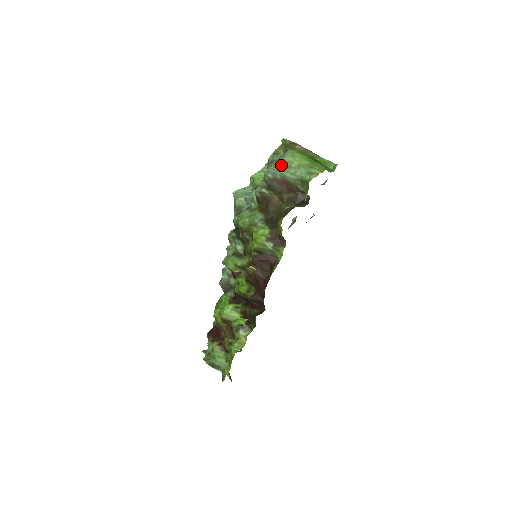
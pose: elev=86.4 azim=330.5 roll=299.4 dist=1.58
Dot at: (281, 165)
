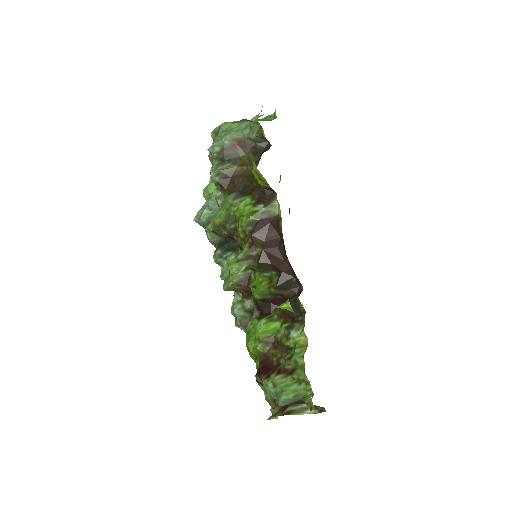
Dot at: (222, 134)
